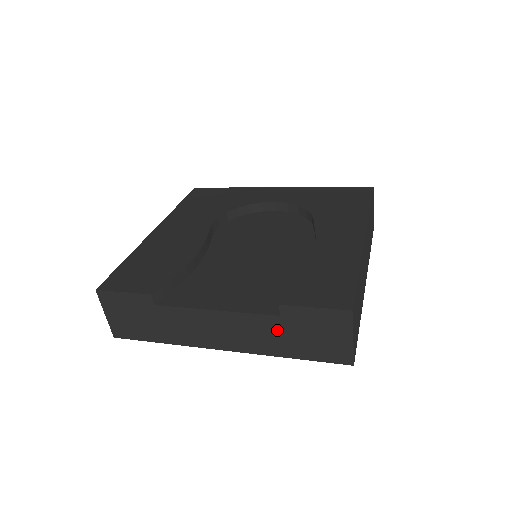
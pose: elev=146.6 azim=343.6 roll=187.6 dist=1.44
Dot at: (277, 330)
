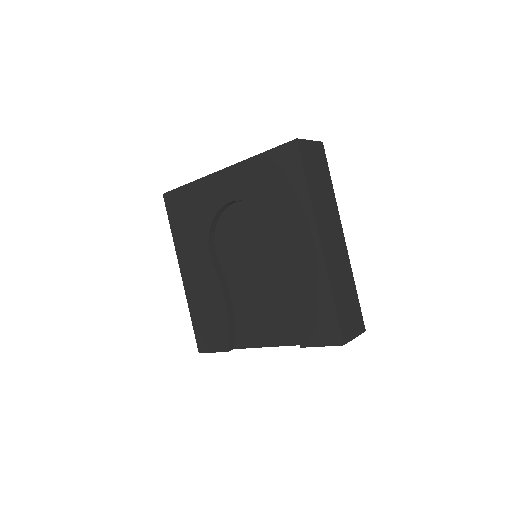
Dot at: occluded
